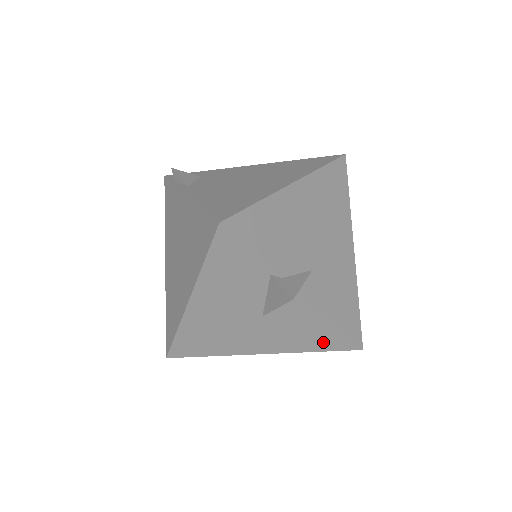
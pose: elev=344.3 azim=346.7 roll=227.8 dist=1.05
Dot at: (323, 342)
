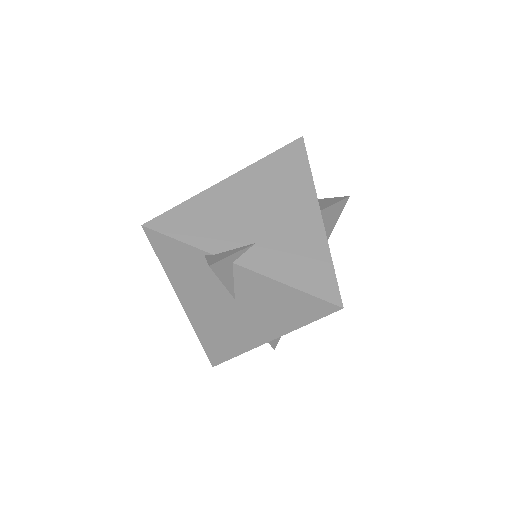
Dot at: (302, 311)
